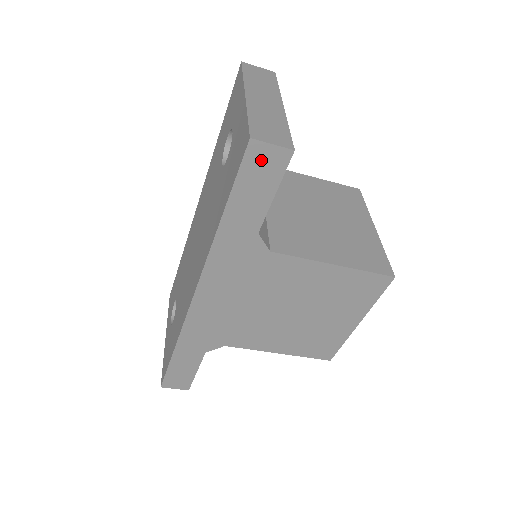
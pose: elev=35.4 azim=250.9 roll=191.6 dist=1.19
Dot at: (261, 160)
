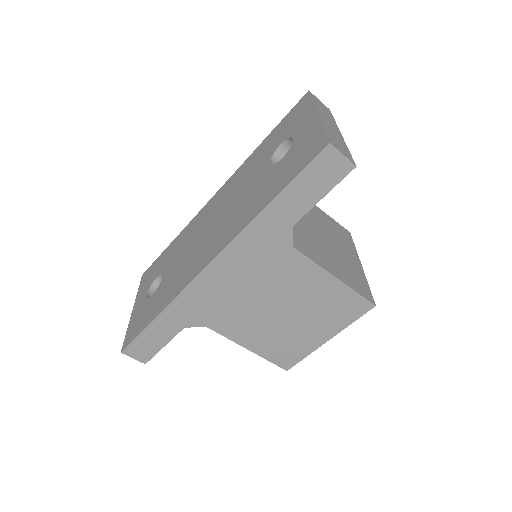
Dot at: (328, 164)
